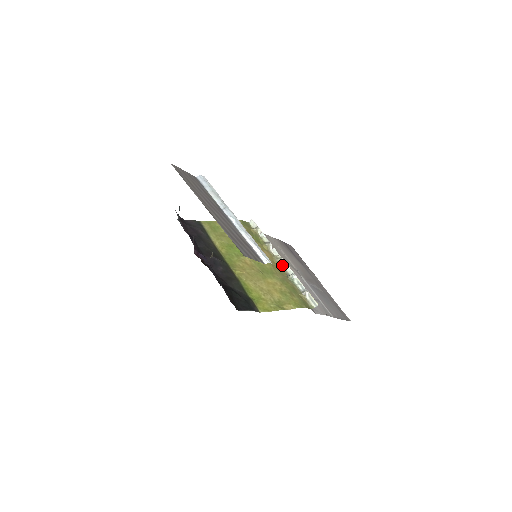
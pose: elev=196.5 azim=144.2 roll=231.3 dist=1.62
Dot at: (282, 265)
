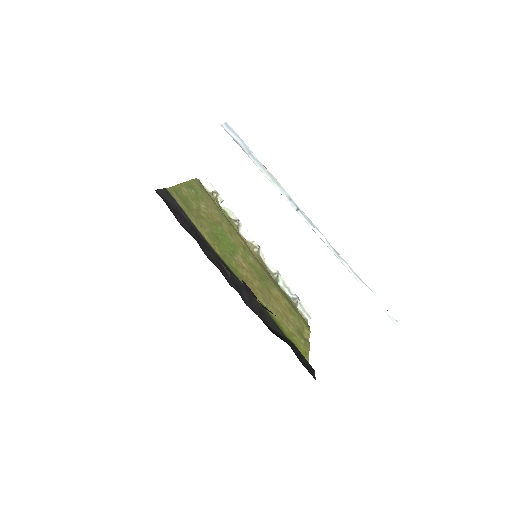
Dot at: (261, 258)
